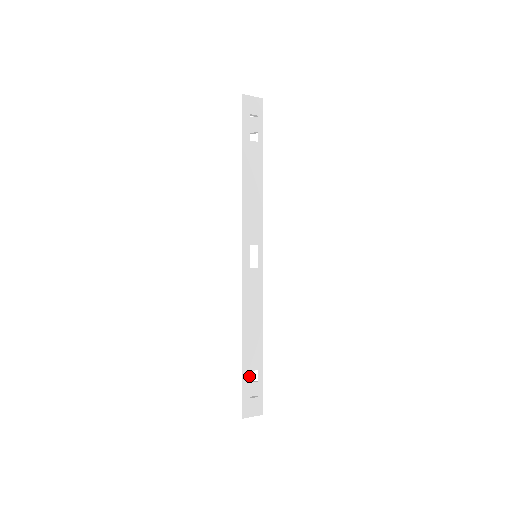
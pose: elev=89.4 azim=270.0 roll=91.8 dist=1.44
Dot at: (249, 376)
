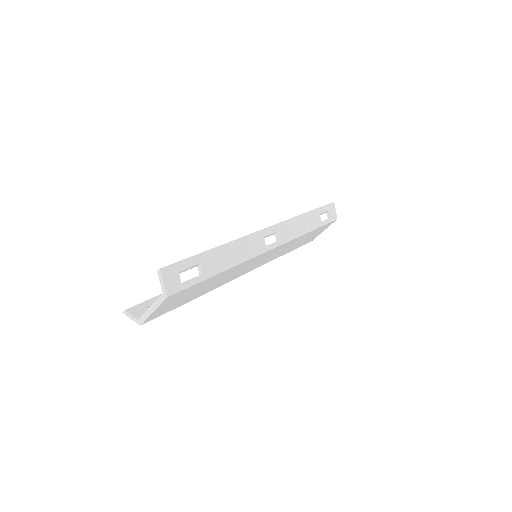
Dot at: (196, 264)
